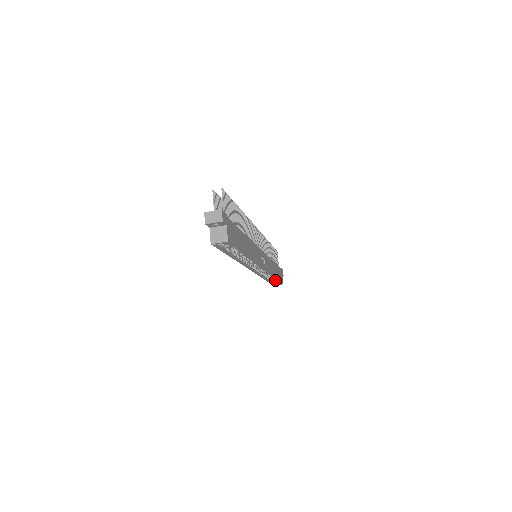
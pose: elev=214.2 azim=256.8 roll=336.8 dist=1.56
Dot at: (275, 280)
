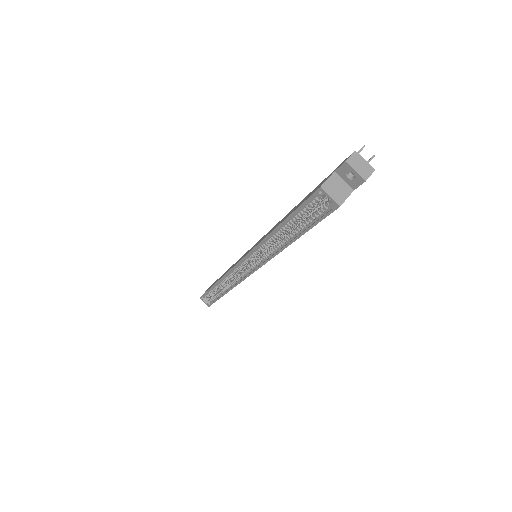
Dot at: (210, 295)
